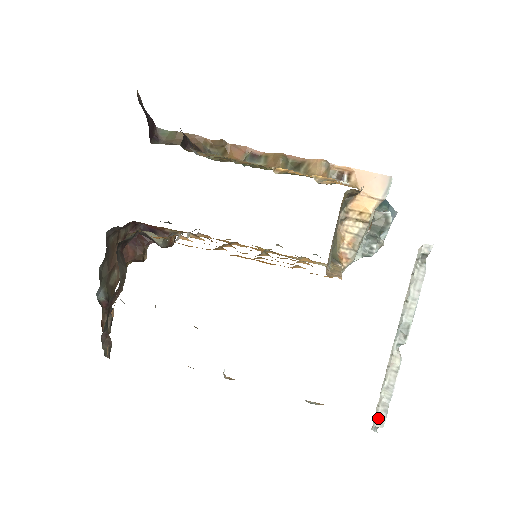
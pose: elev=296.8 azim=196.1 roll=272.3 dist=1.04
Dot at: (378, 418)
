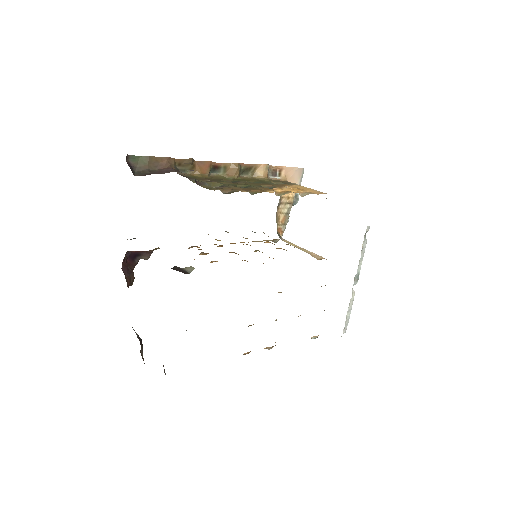
Dot at: (344, 329)
